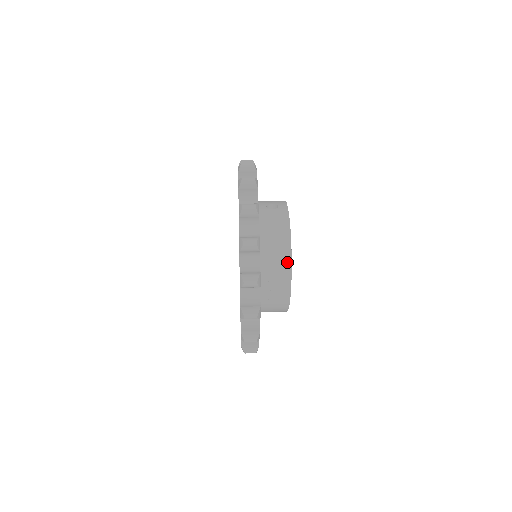
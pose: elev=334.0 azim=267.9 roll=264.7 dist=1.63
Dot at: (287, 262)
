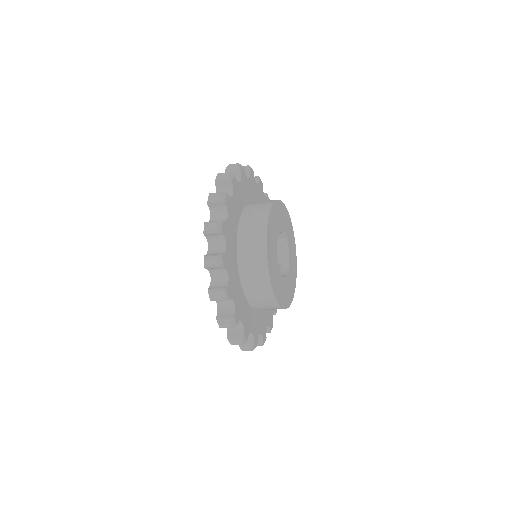
Dot at: (269, 204)
